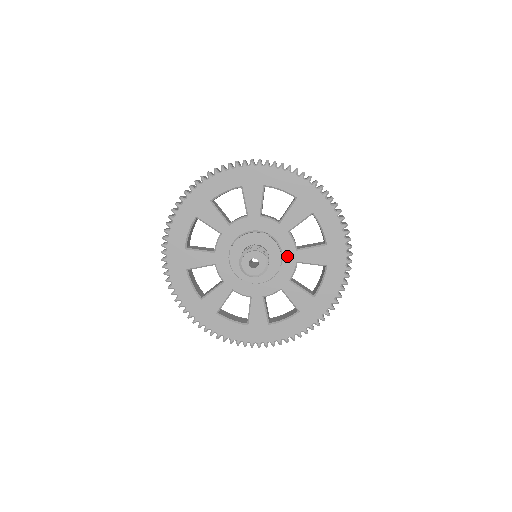
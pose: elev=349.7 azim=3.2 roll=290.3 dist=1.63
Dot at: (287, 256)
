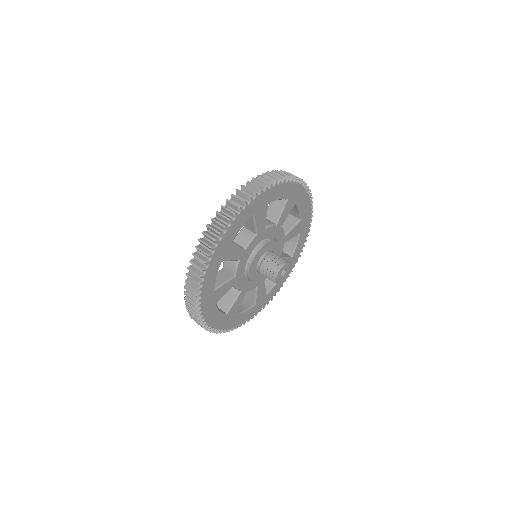
Dot at: (279, 244)
